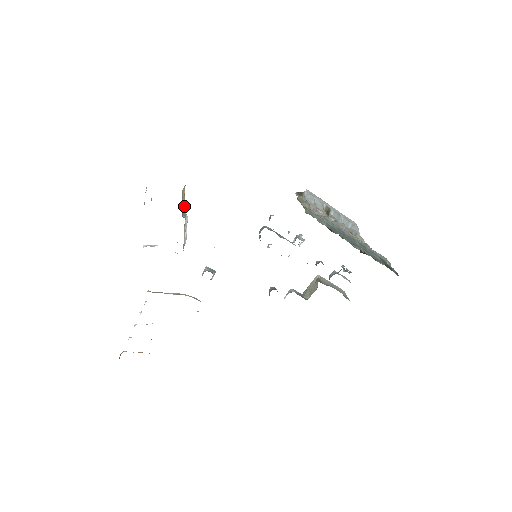
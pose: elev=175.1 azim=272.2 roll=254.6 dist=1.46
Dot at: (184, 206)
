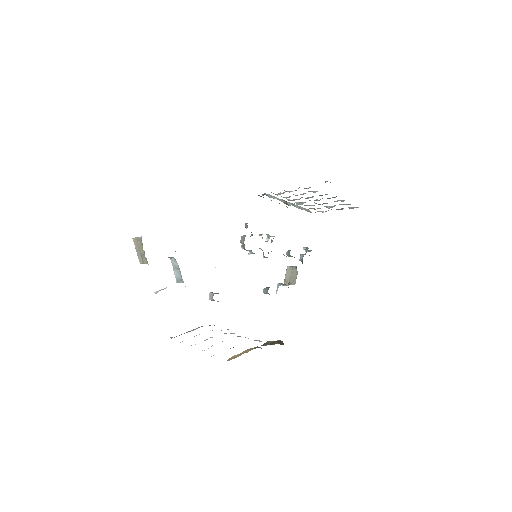
Dot at: occluded
